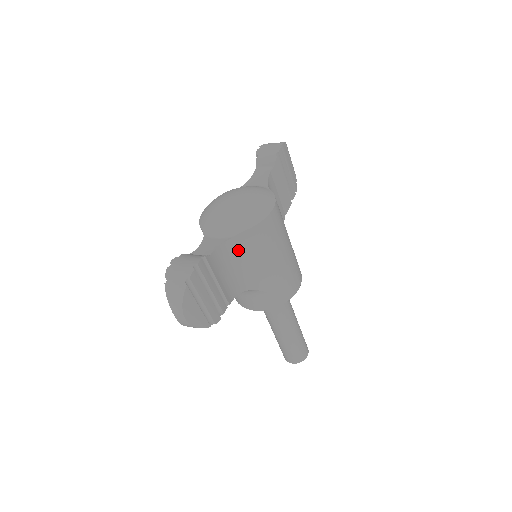
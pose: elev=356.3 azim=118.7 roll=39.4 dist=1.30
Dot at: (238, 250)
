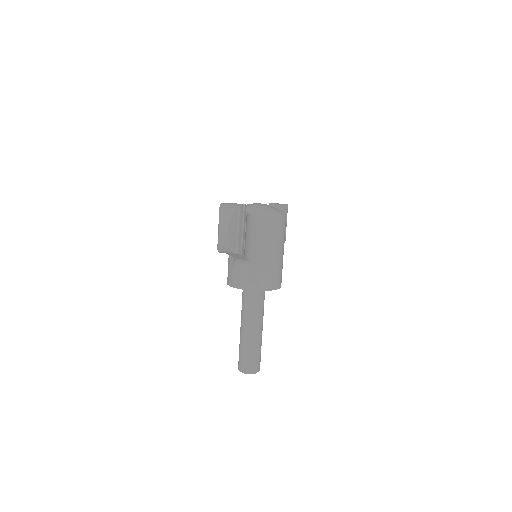
Dot at: (259, 227)
